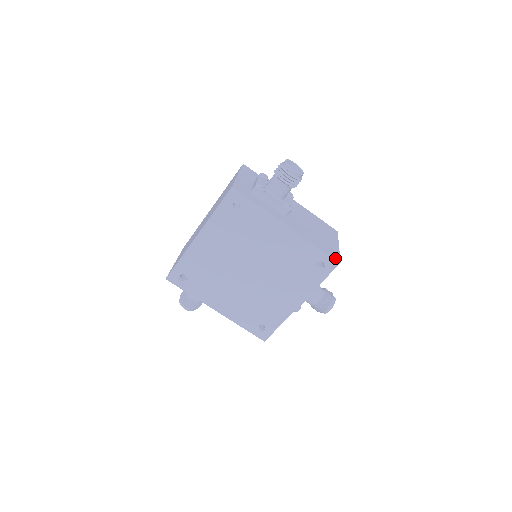
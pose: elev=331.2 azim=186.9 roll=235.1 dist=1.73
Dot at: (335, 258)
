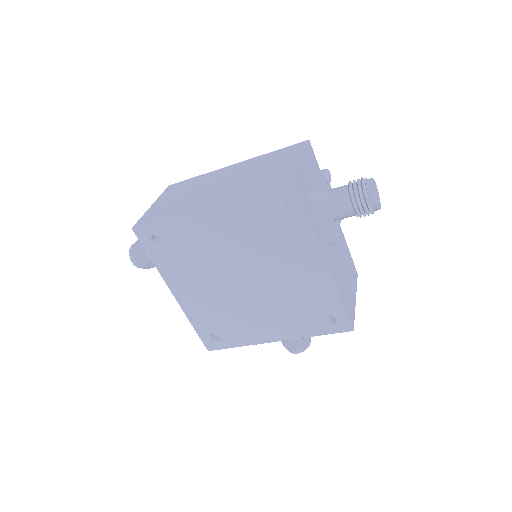
Dot at: (351, 322)
